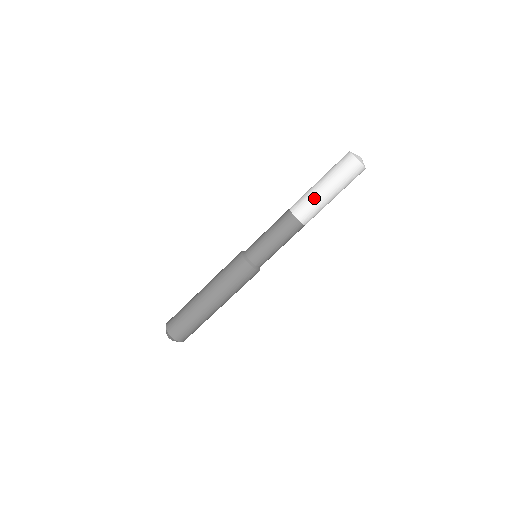
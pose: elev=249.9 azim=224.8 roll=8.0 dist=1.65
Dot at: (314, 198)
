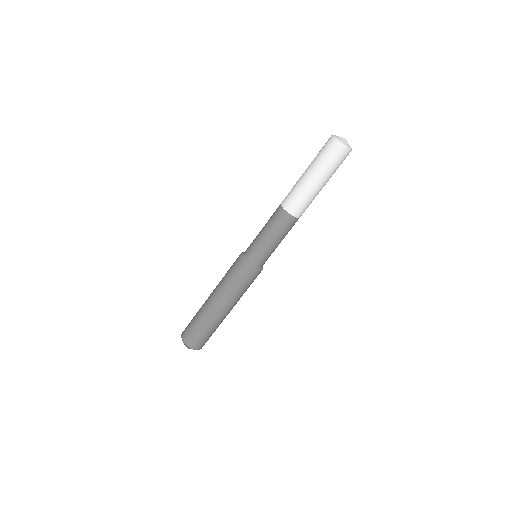
Dot at: (301, 188)
